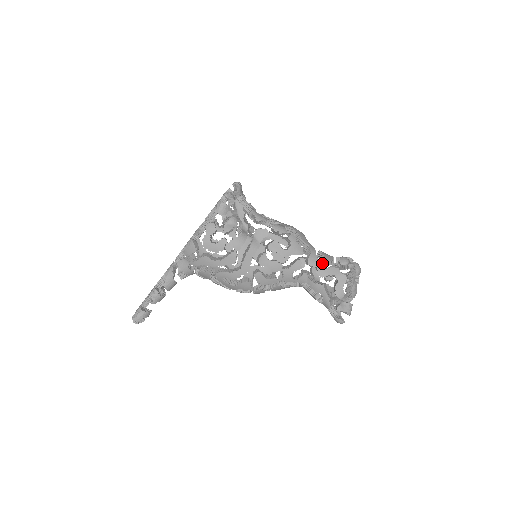
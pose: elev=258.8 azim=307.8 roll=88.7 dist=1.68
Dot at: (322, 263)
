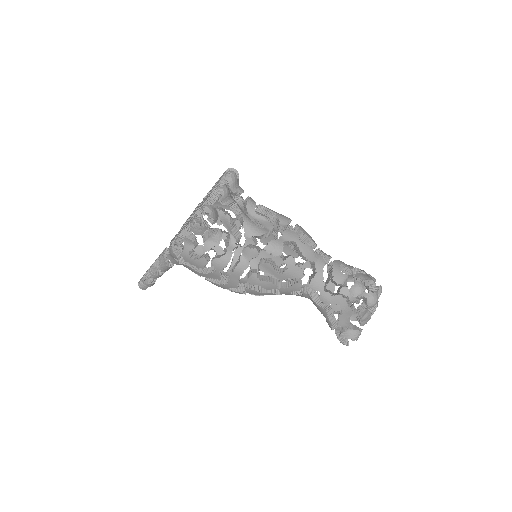
Dot at: occluded
